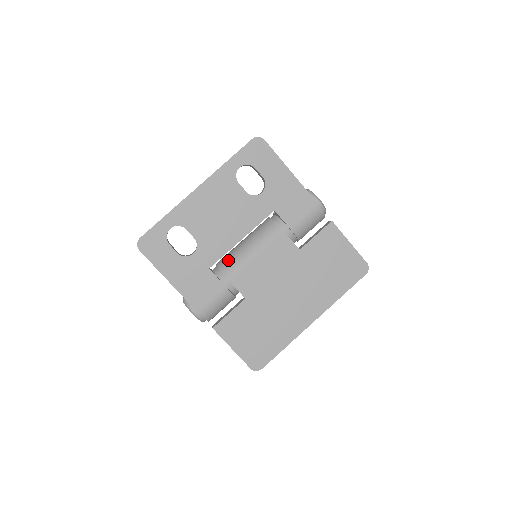
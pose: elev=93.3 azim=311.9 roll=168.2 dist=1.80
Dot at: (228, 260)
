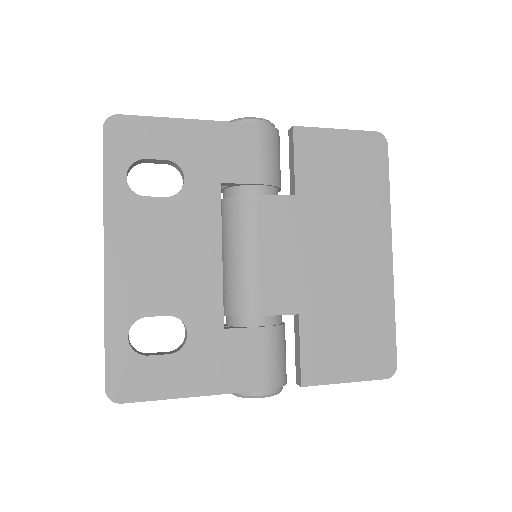
Dot at: (232, 295)
